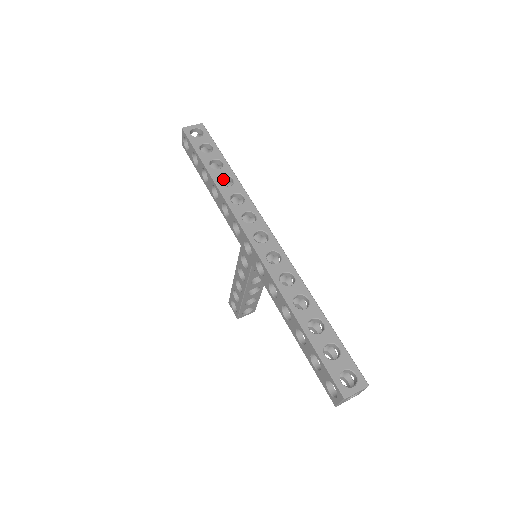
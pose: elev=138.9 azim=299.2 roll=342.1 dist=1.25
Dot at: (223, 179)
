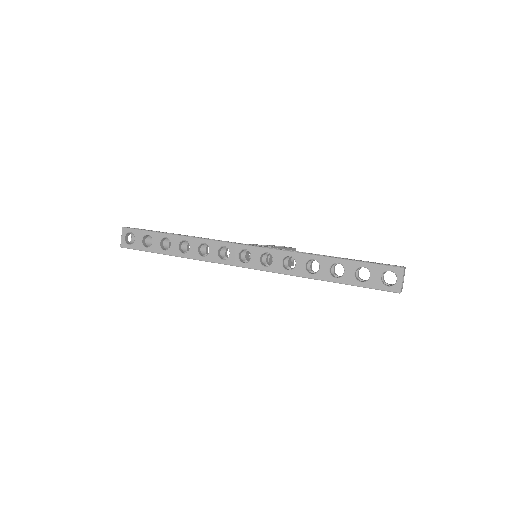
Dot at: (180, 246)
